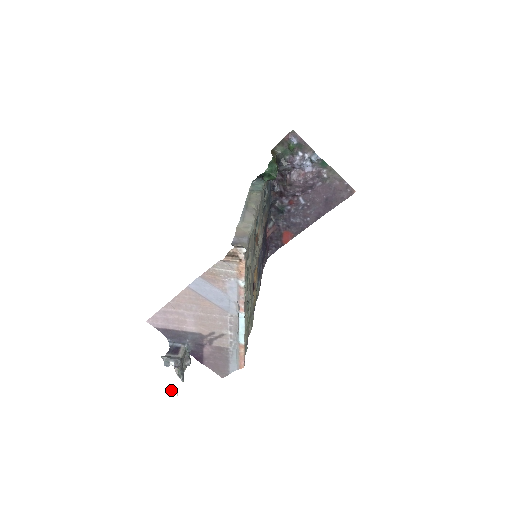
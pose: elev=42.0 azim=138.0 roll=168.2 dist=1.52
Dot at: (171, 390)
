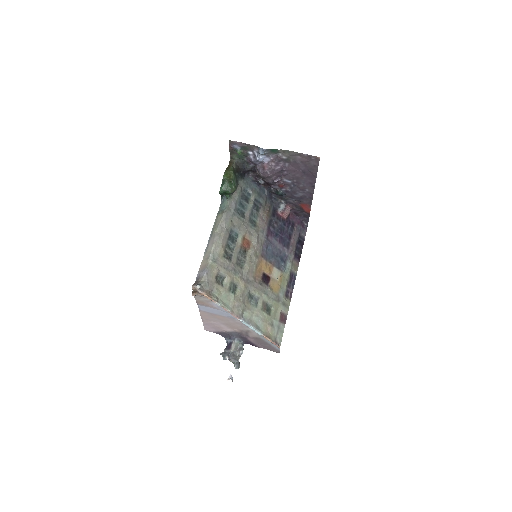
Dot at: (229, 378)
